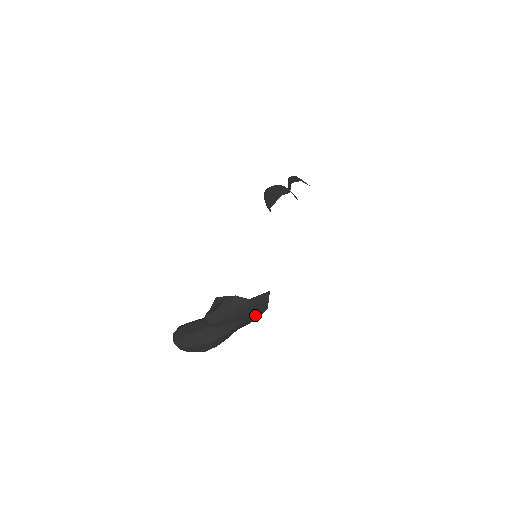
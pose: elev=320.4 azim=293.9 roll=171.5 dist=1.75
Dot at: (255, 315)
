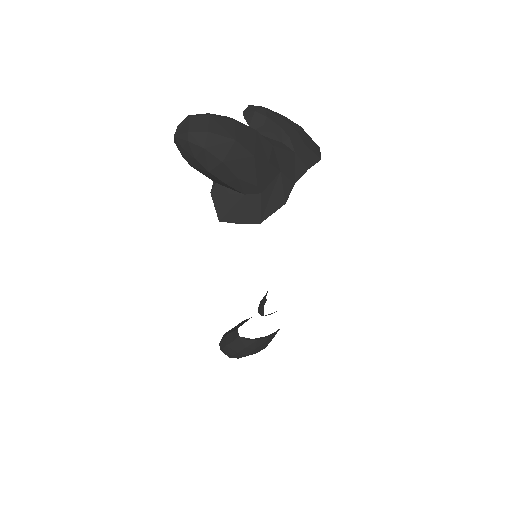
Dot at: (307, 156)
